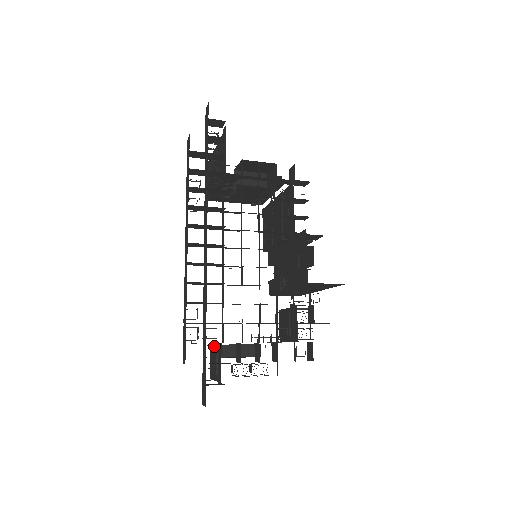
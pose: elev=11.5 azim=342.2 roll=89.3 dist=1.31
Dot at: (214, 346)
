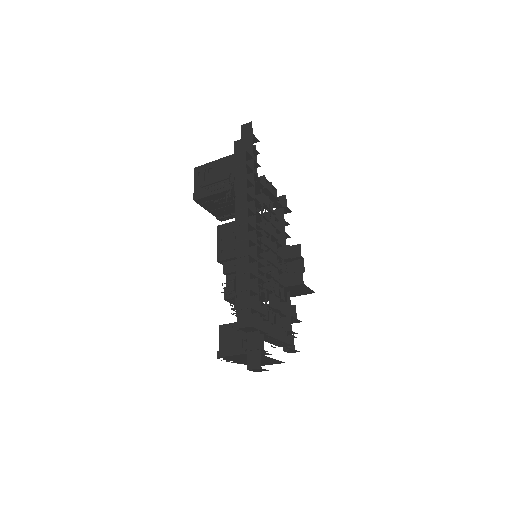
Dot at: occluded
